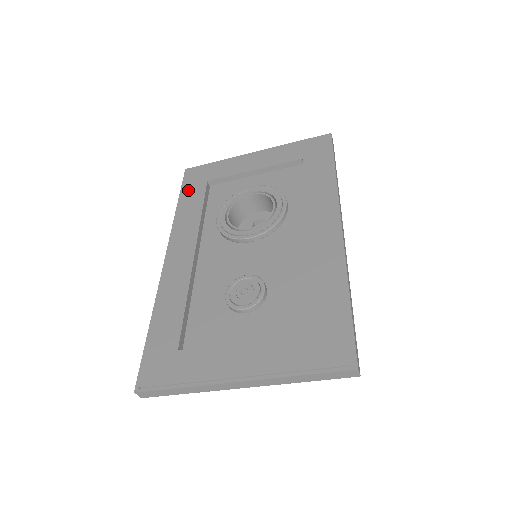
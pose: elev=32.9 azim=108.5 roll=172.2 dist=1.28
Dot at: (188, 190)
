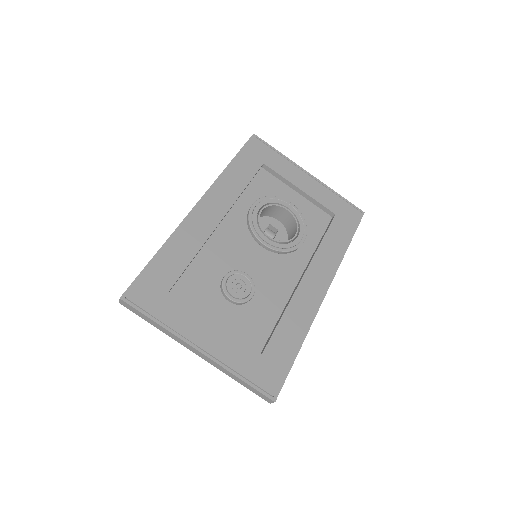
Dot at: (246, 157)
